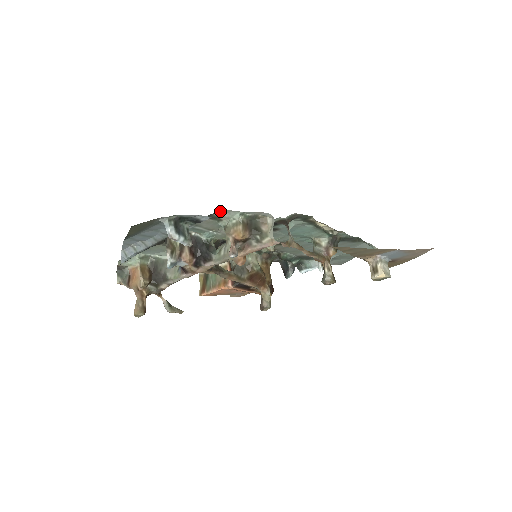
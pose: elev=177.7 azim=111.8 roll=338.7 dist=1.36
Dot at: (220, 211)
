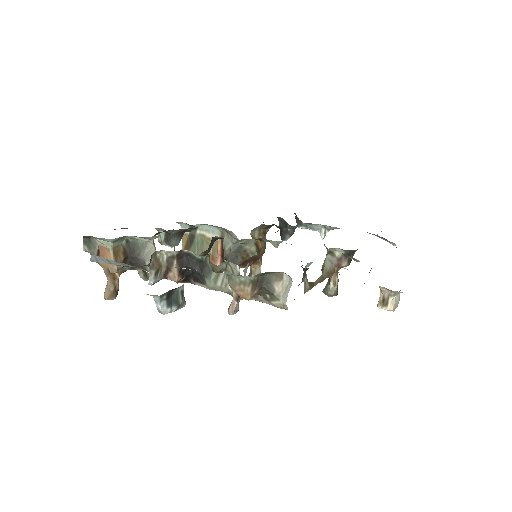
Dot at: occluded
